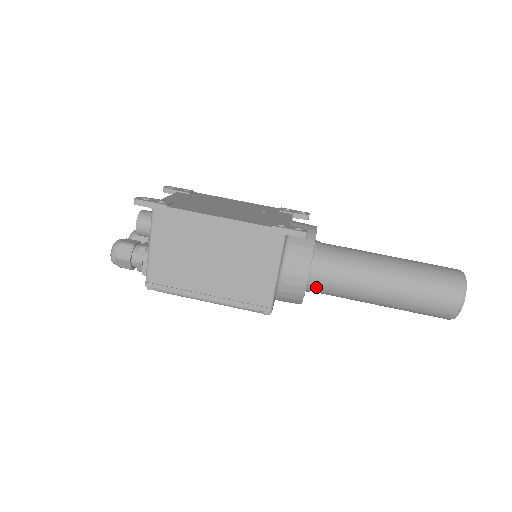
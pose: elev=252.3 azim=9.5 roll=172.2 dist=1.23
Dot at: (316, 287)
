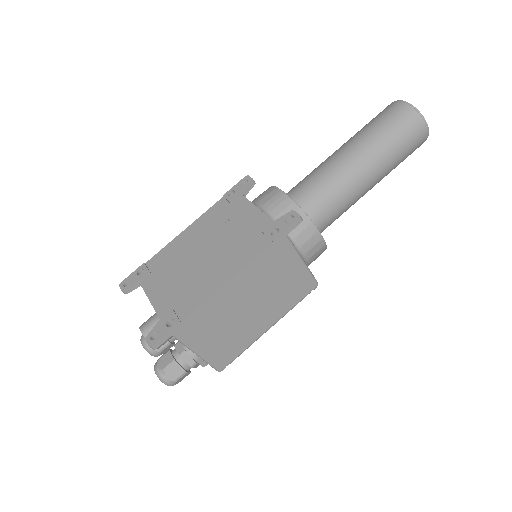
Dot at: occluded
